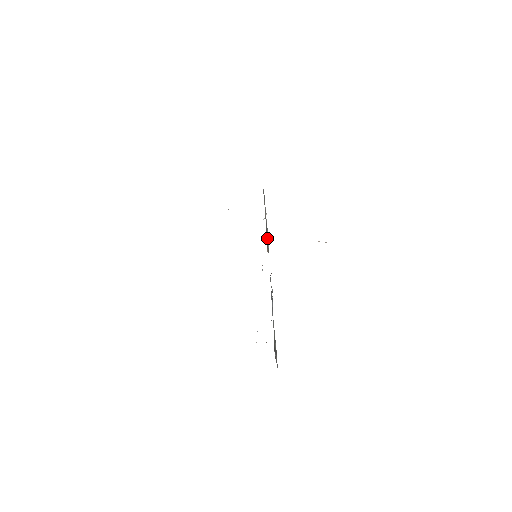
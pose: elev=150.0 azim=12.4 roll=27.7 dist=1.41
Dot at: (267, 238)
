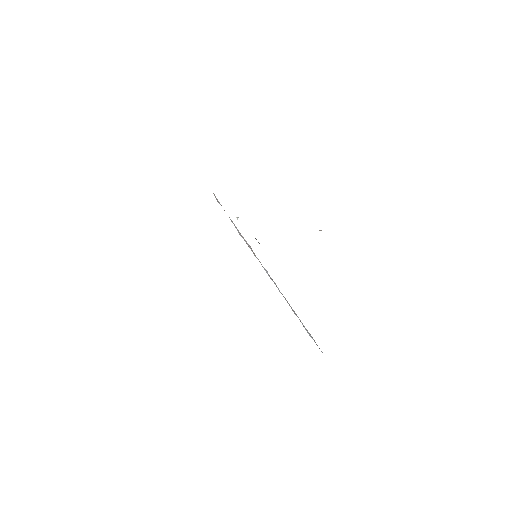
Dot at: occluded
